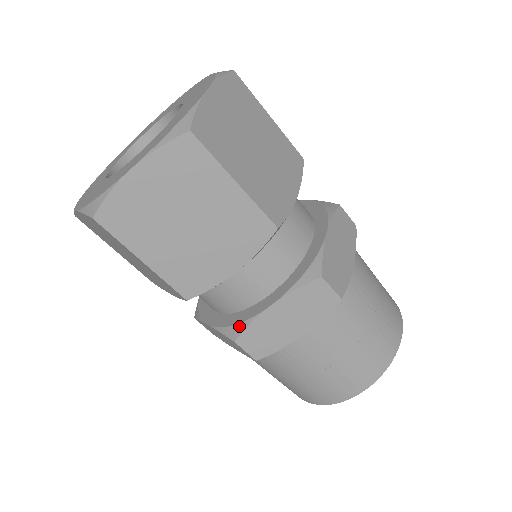
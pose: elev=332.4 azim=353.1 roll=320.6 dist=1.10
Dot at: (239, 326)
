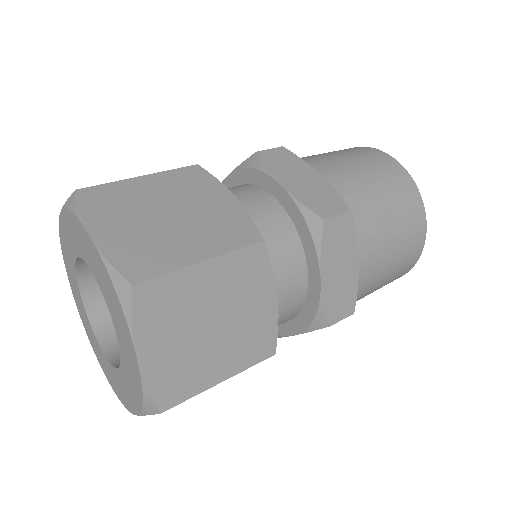
Dot at: (319, 315)
